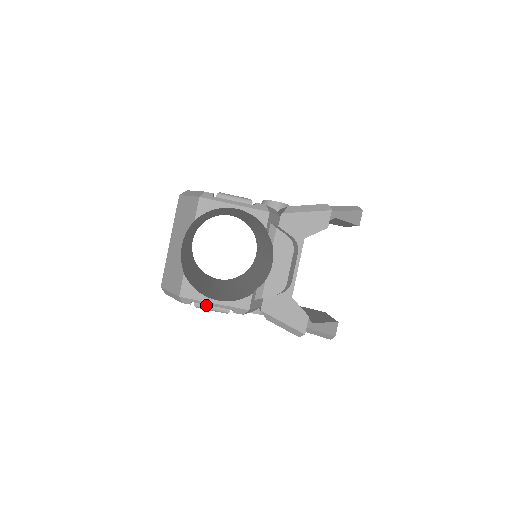
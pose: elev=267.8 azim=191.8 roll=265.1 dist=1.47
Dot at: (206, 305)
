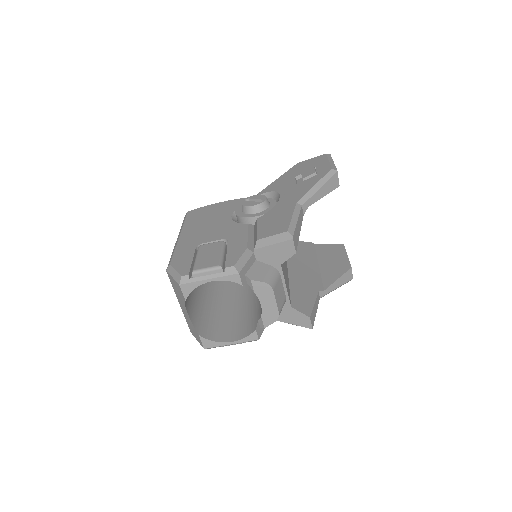
Dot at: occluded
